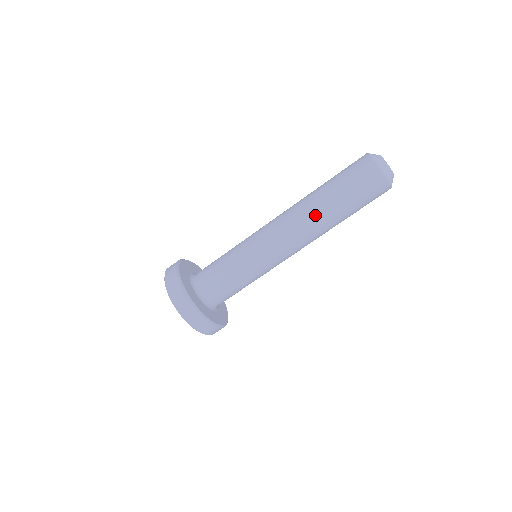
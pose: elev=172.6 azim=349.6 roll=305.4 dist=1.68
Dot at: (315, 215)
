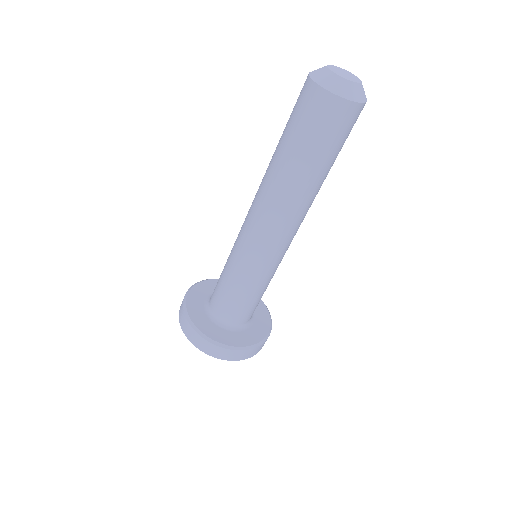
Dot at: (306, 198)
